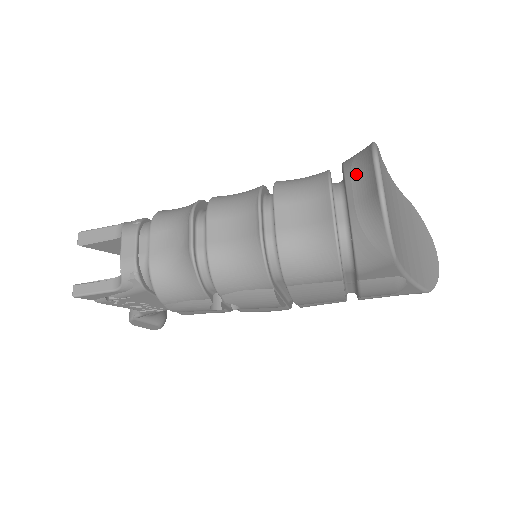
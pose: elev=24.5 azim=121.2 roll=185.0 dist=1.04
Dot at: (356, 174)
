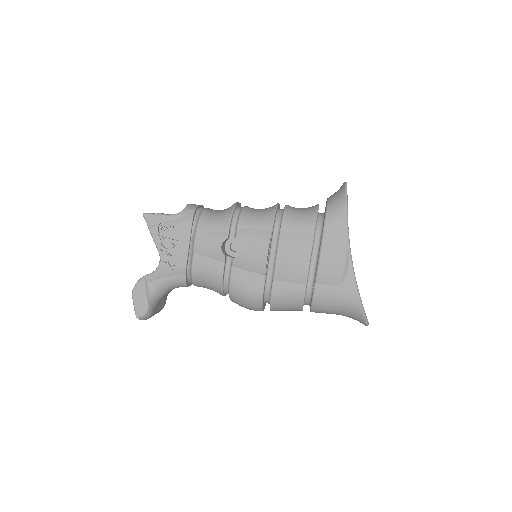
Dot at: occluded
